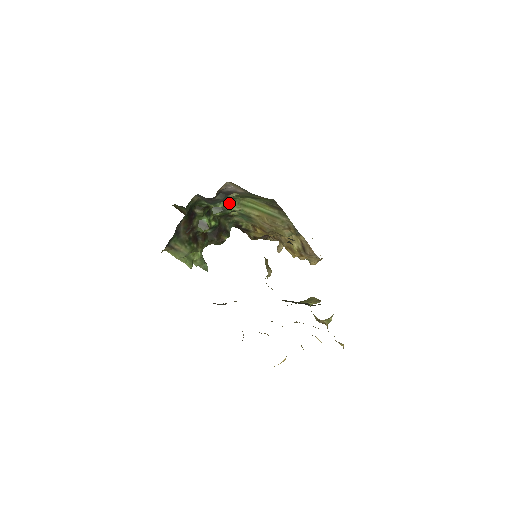
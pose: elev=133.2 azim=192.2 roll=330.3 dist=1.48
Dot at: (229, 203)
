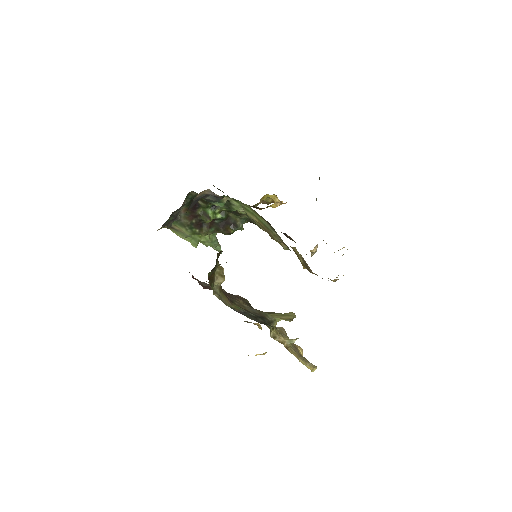
Dot at: (233, 203)
